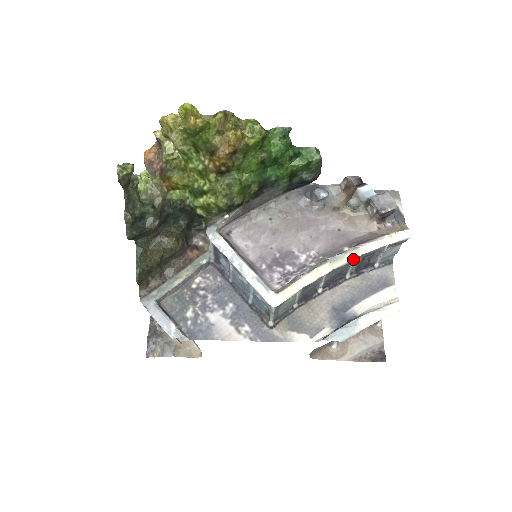
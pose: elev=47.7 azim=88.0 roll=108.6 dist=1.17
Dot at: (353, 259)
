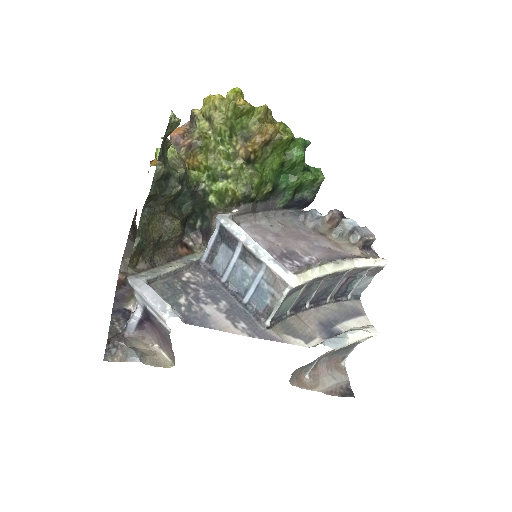
Dot at: (349, 269)
